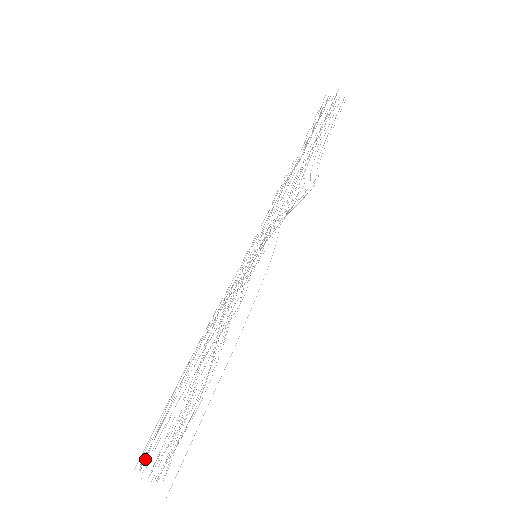
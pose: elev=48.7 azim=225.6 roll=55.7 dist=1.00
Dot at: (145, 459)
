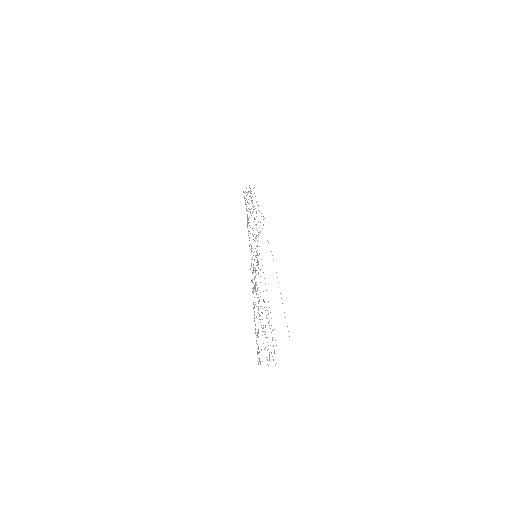
Dot at: (259, 361)
